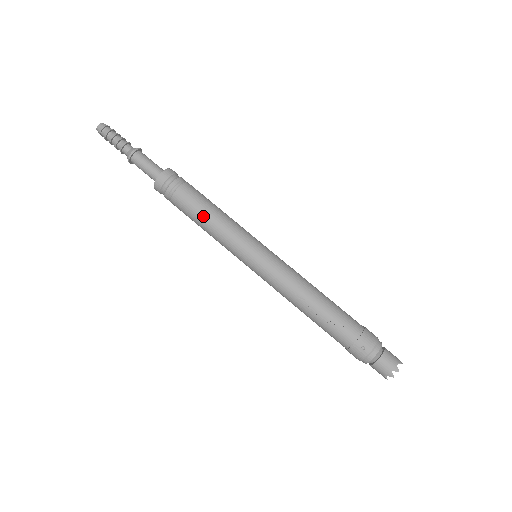
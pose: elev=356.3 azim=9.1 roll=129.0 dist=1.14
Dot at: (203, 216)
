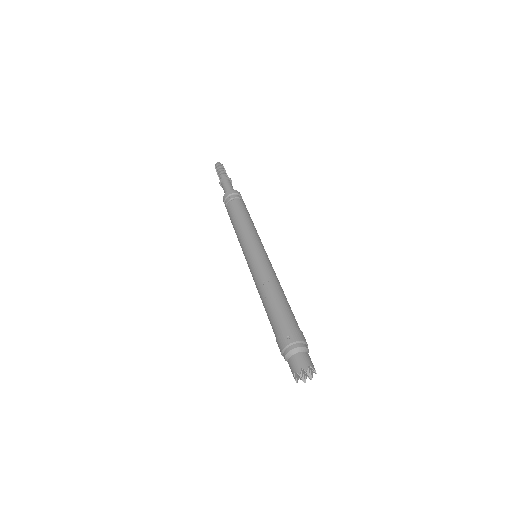
Dot at: (238, 217)
